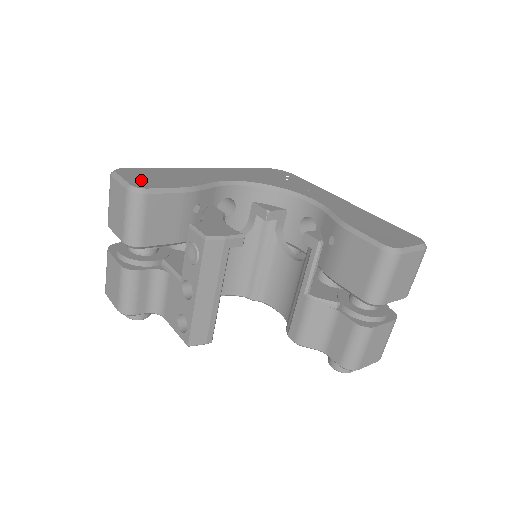
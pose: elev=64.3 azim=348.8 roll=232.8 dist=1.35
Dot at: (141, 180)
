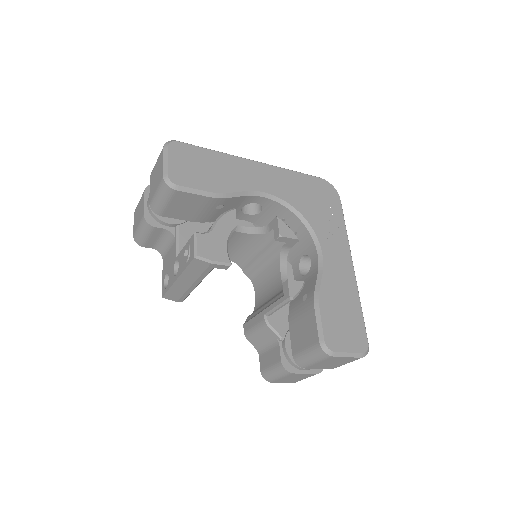
Dot at: (182, 169)
